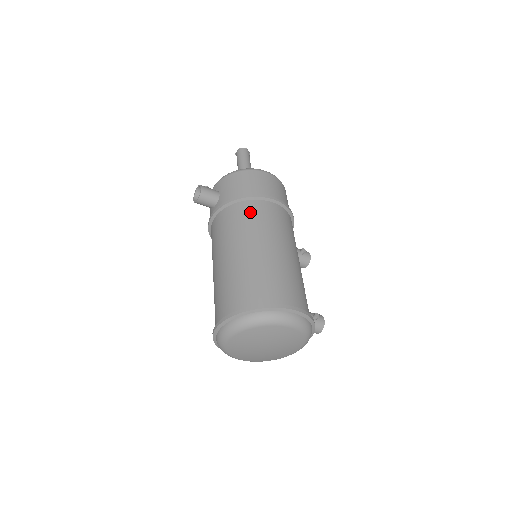
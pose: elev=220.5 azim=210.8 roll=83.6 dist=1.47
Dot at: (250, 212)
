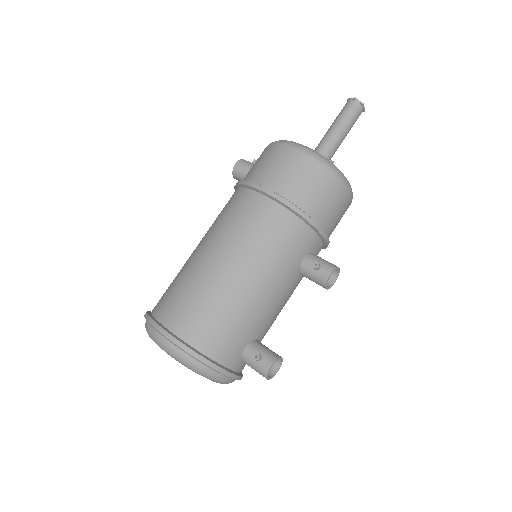
Dot at: (230, 204)
